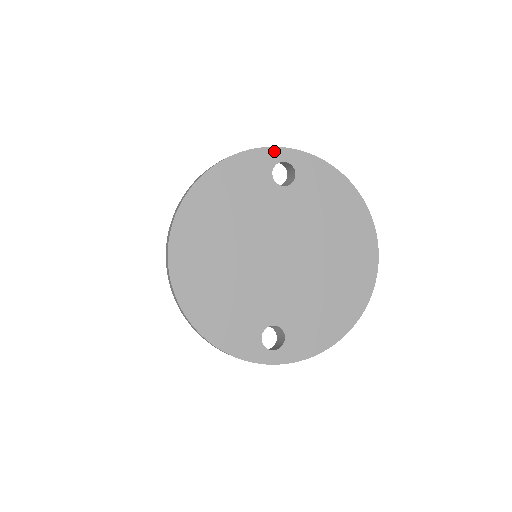
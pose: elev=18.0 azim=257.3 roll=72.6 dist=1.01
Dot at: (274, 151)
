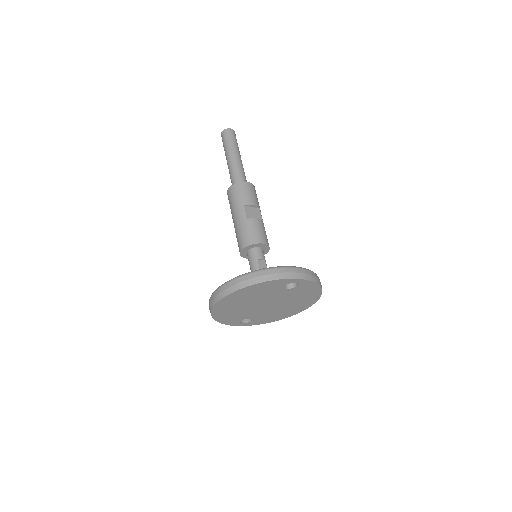
Dot at: (293, 280)
